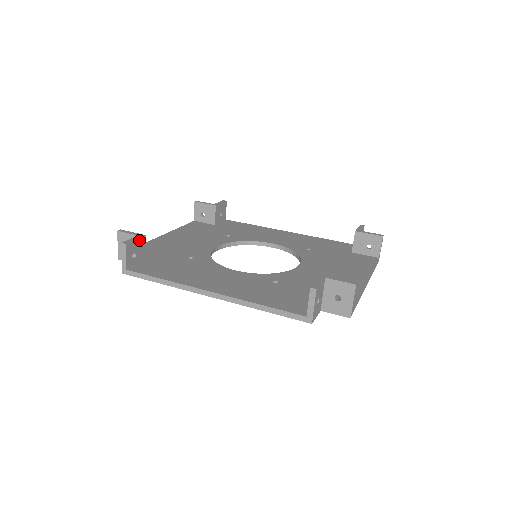
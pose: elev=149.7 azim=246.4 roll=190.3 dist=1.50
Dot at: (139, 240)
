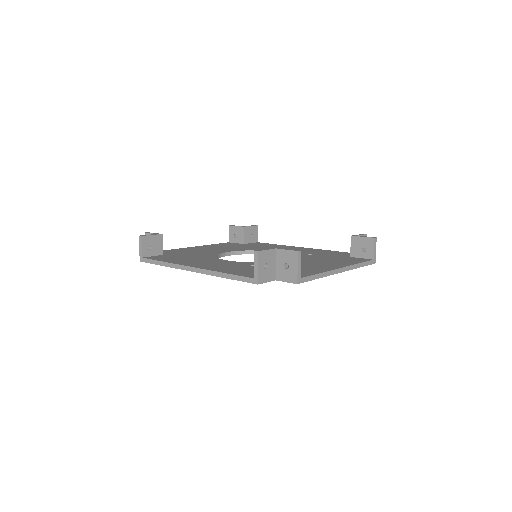
Dot at: (156, 236)
